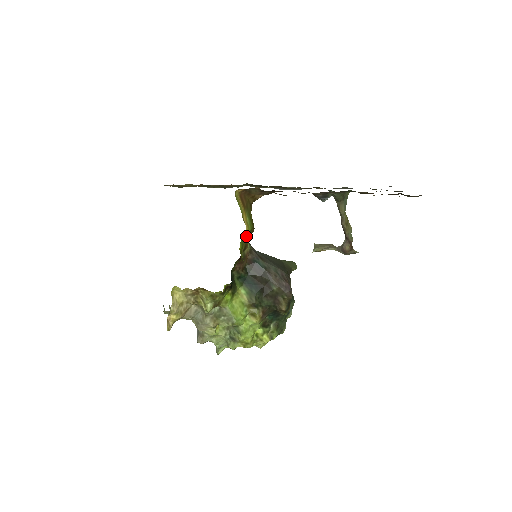
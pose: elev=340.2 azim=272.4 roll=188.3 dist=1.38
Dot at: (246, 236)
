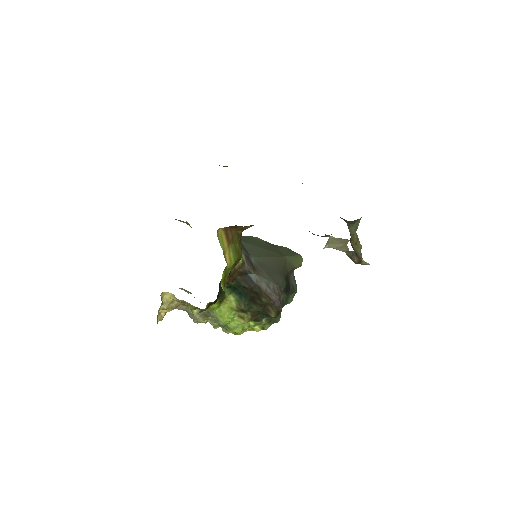
Dot at: occluded
